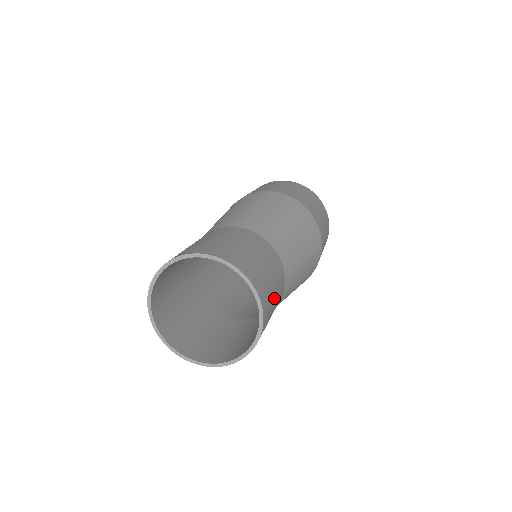
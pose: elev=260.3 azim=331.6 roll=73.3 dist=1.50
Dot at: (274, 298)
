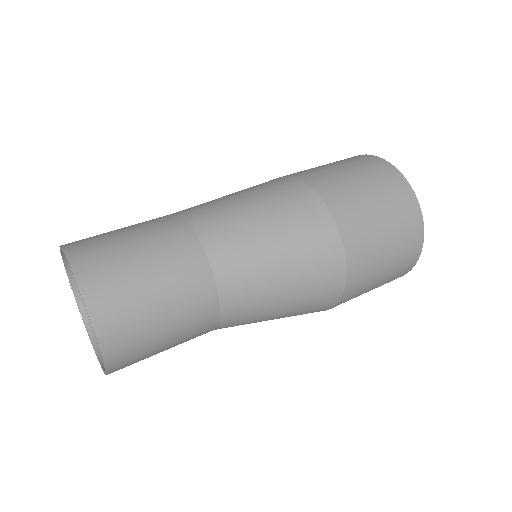
Dot at: (160, 351)
